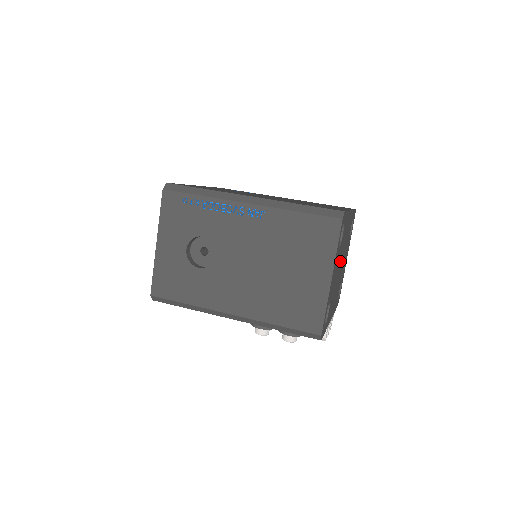
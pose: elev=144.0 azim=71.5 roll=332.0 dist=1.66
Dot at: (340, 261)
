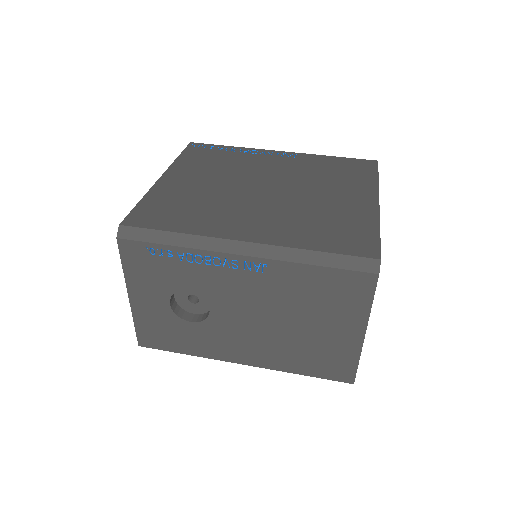
Dot at: occluded
